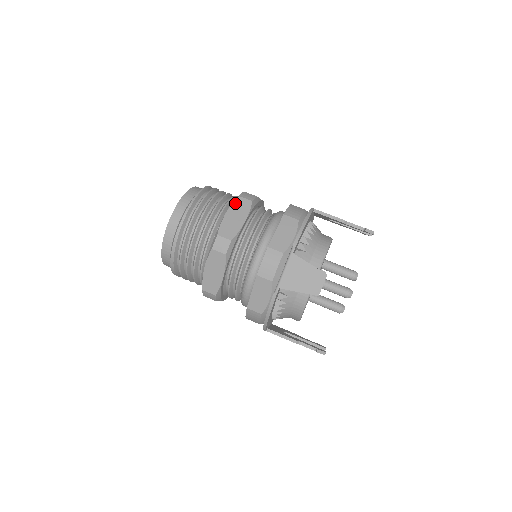
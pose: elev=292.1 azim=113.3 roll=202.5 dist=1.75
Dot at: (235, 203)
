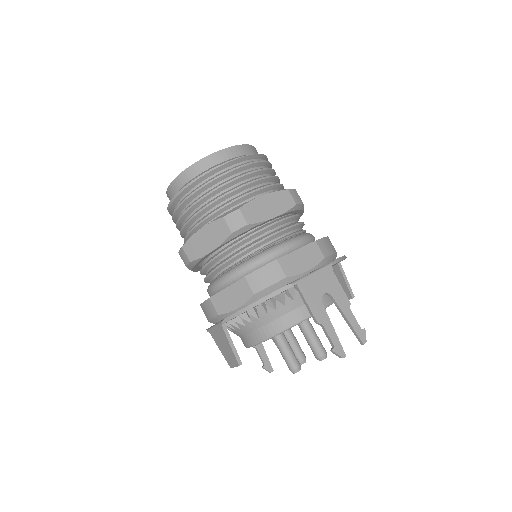
Dot at: (215, 223)
